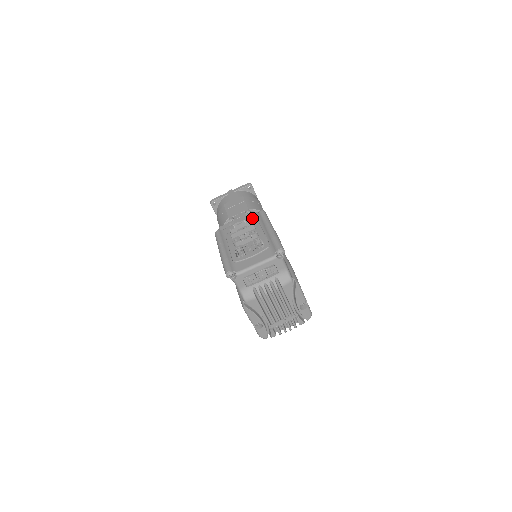
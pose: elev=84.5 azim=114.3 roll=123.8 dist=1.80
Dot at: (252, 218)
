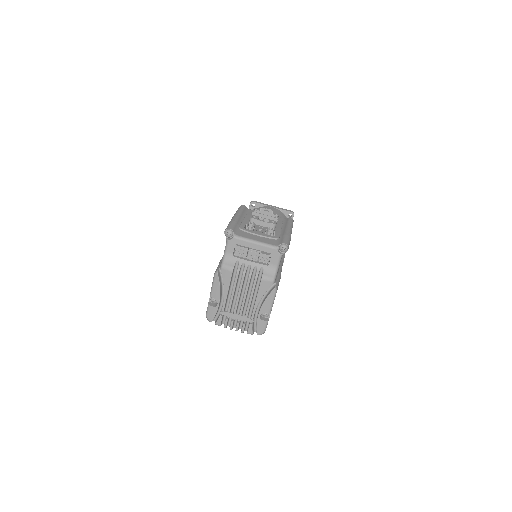
Dot at: (279, 218)
